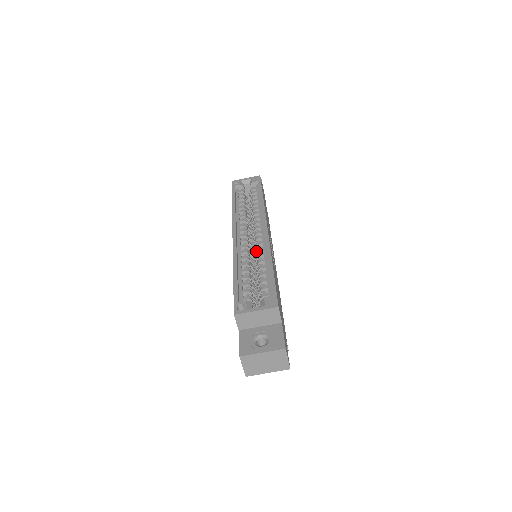
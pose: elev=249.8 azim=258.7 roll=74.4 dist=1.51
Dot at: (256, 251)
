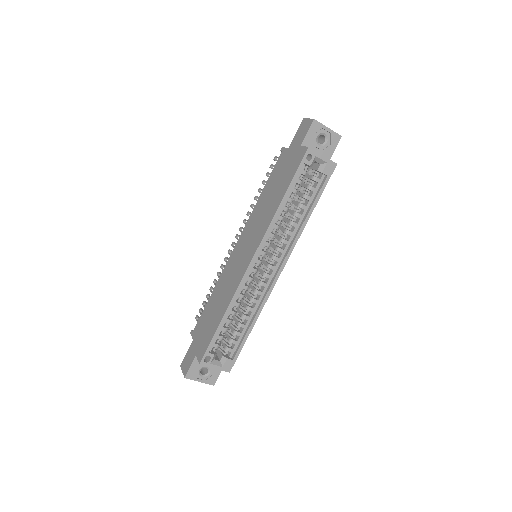
Dot at: (255, 292)
